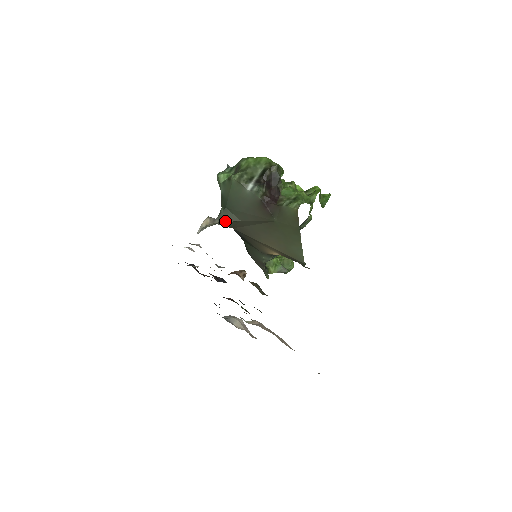
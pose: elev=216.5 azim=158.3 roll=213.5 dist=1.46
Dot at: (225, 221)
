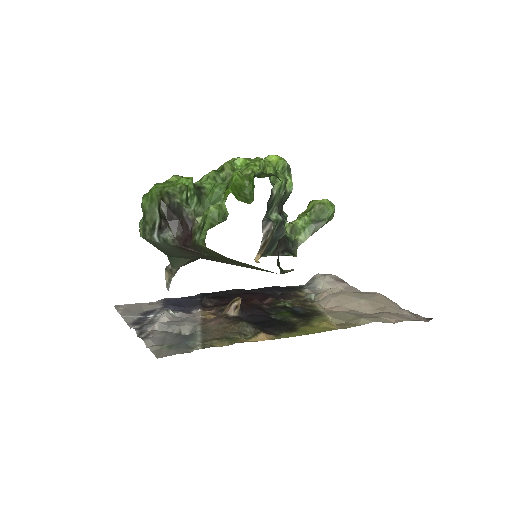
Dot at: (180, 266)
